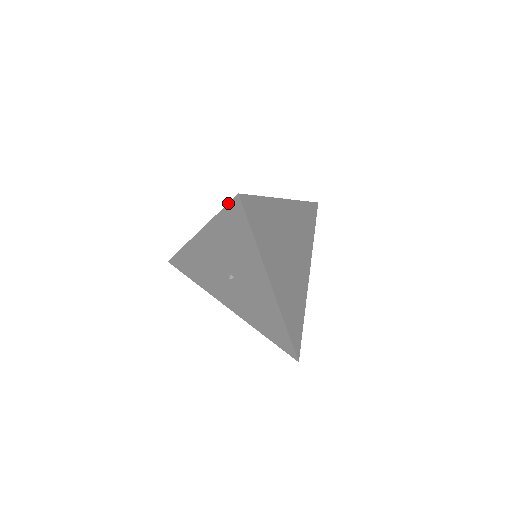
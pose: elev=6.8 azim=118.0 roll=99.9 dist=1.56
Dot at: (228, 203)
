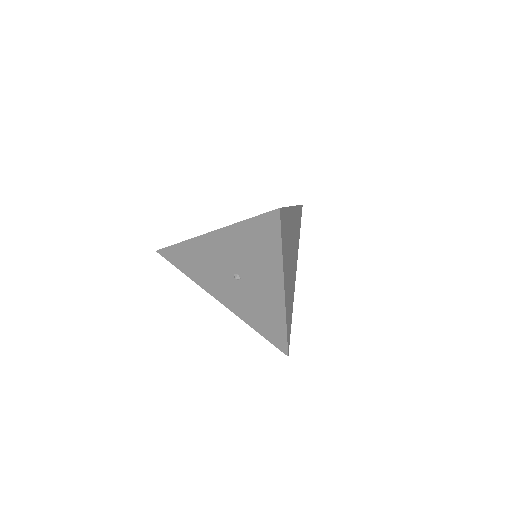
Dot at: (263, 213)
